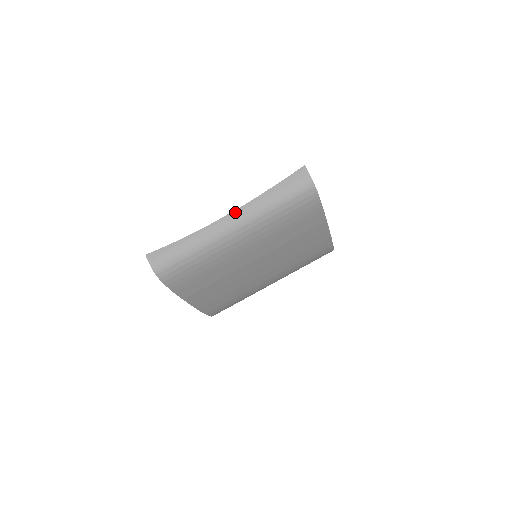
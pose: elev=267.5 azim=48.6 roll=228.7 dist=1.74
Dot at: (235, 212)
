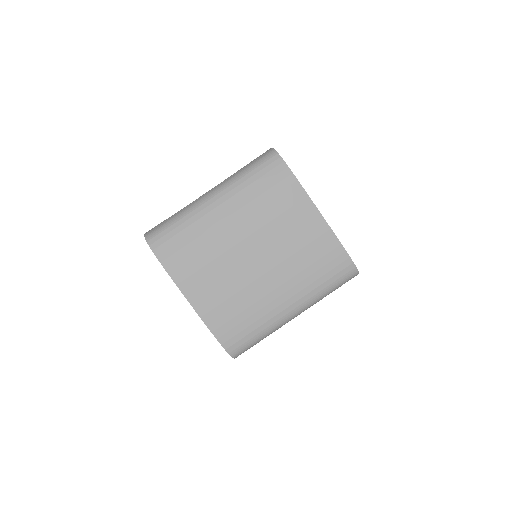
Dot at: (215, 187)
